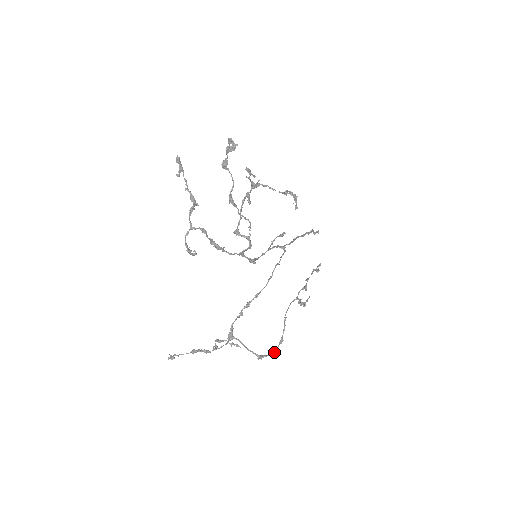
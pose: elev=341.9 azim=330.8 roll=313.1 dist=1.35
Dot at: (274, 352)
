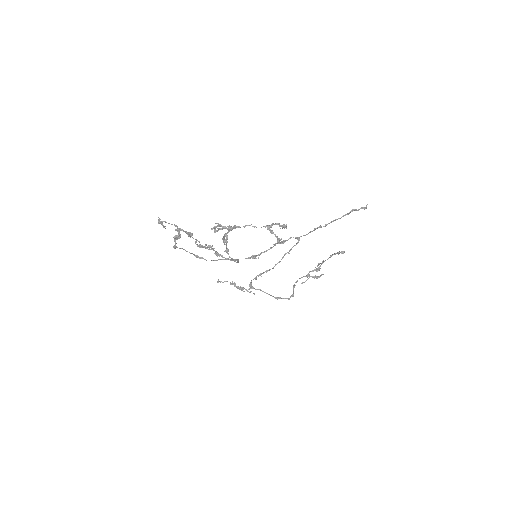
Dot at: (288, 299)
